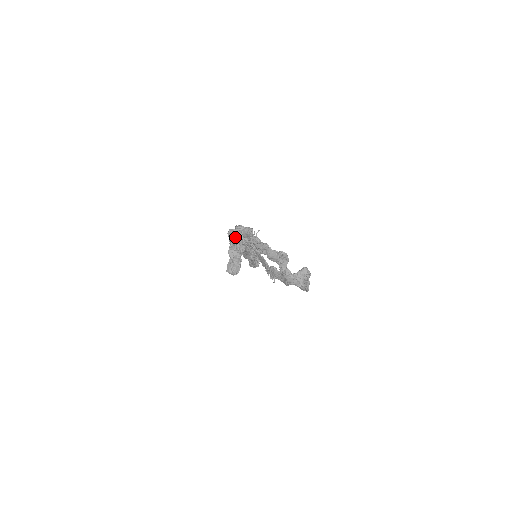
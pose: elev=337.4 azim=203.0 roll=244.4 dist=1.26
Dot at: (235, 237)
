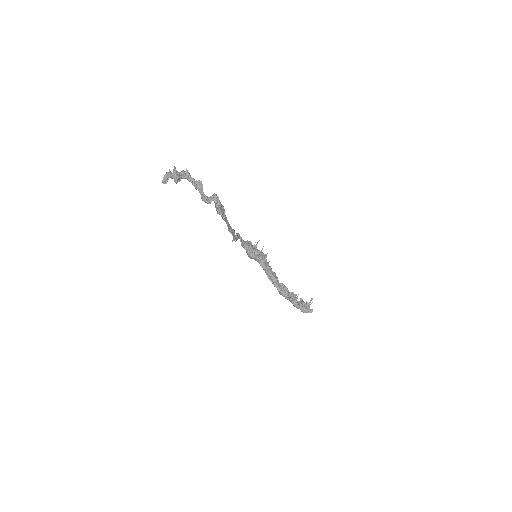
Dot at: (174, 170)
